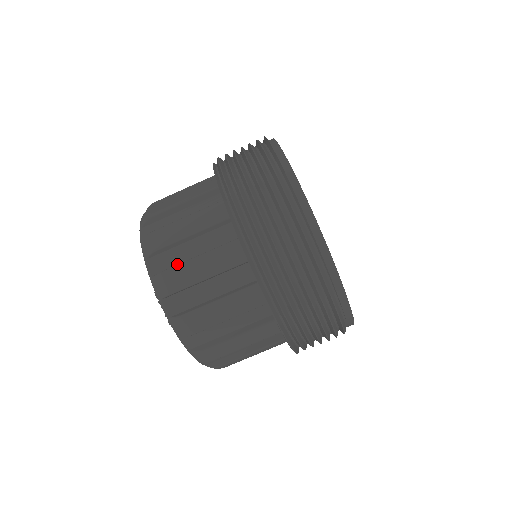
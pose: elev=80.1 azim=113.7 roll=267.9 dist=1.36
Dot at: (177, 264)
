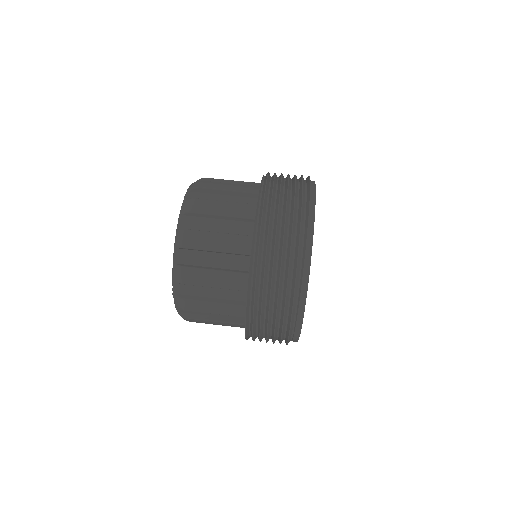
Dot at: (197, 265)
